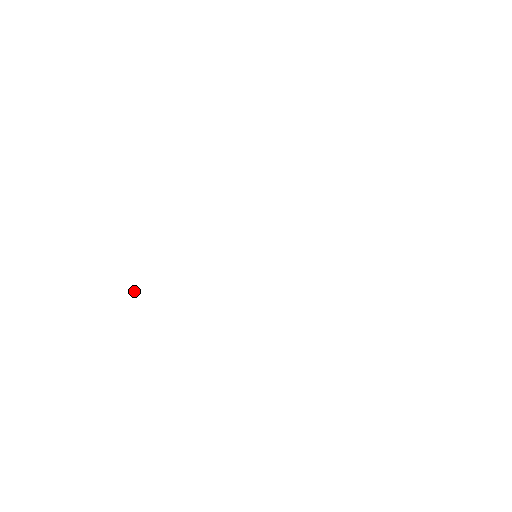
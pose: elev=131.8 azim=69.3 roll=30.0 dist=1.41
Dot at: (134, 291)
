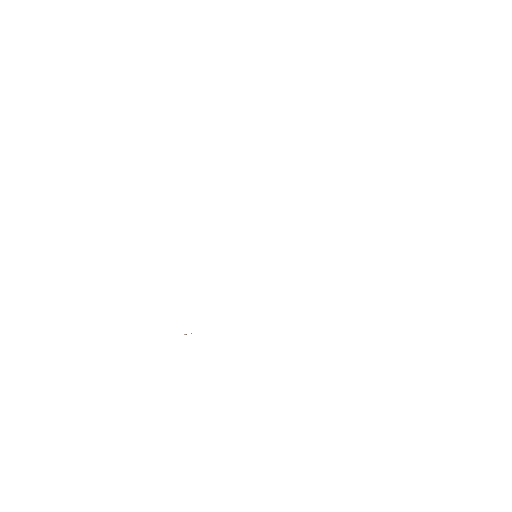
Dot at: occluded
